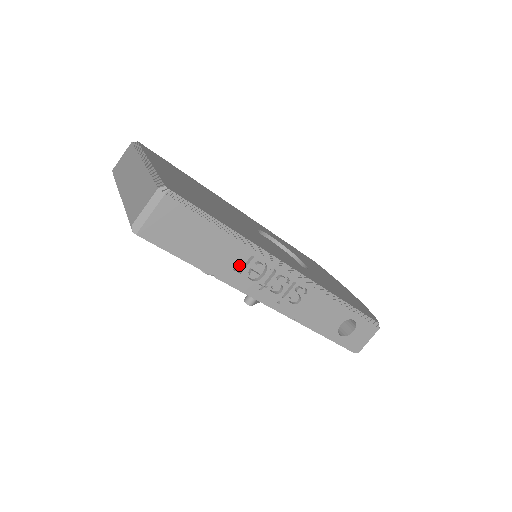
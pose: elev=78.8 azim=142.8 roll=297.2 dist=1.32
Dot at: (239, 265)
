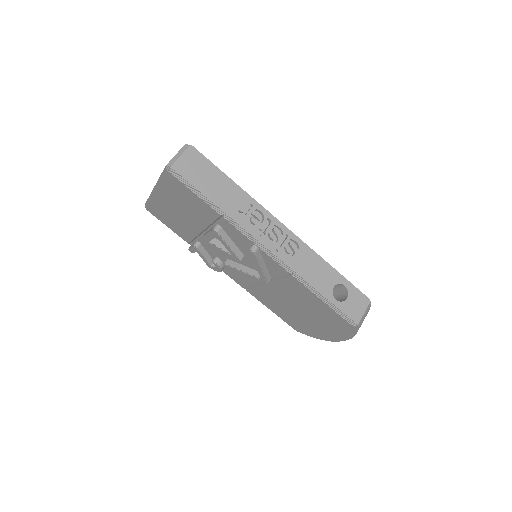
Dot at: (242, 209)
